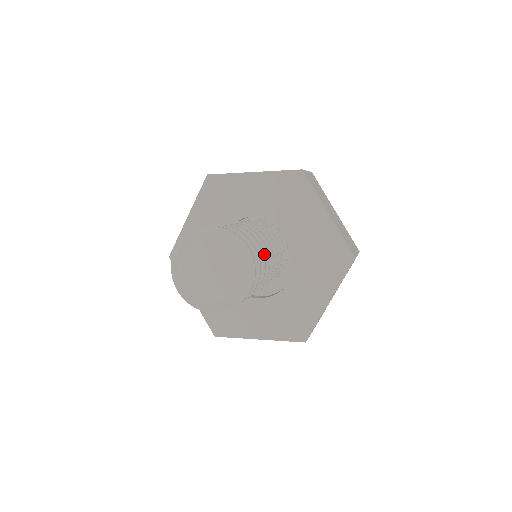
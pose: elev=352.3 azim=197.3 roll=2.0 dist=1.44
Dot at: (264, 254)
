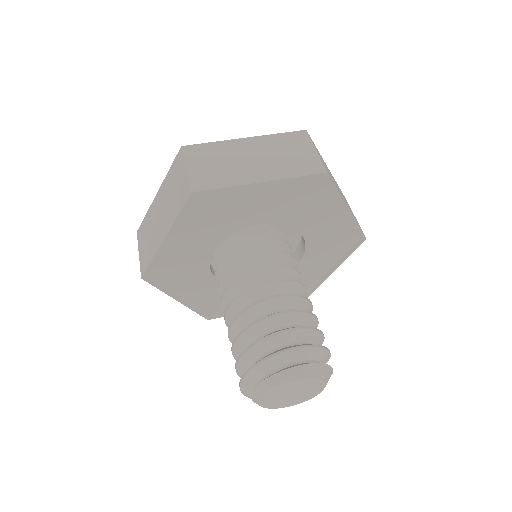
Dot at: (286, 301)
